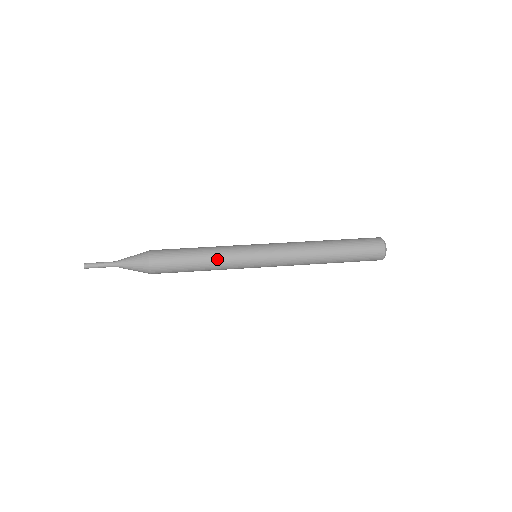
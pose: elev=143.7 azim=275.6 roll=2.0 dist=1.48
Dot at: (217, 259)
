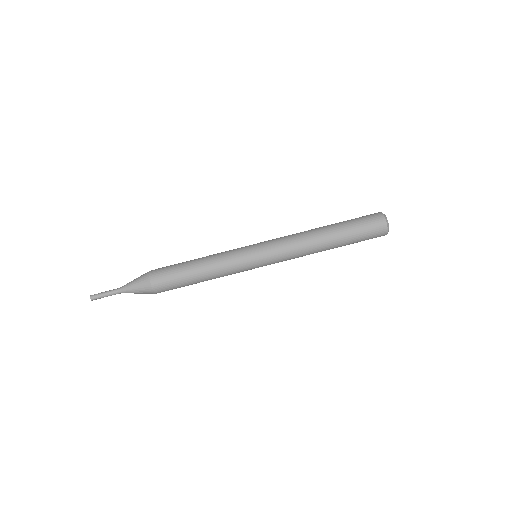
Dot at: (216, 266)
